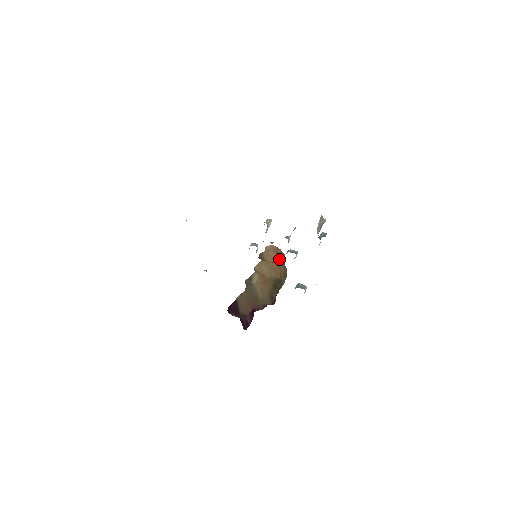
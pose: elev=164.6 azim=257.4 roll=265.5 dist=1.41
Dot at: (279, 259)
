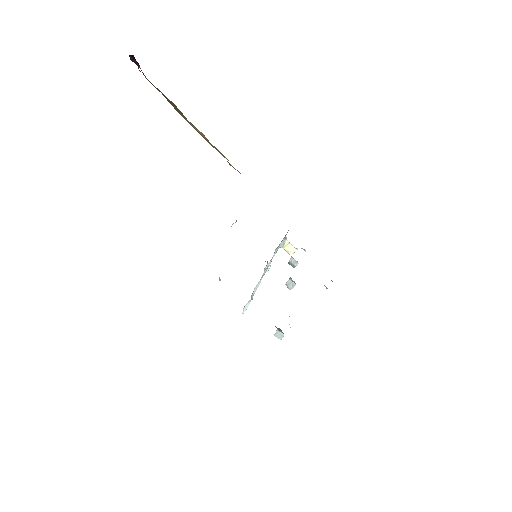
Dot at: occluded
